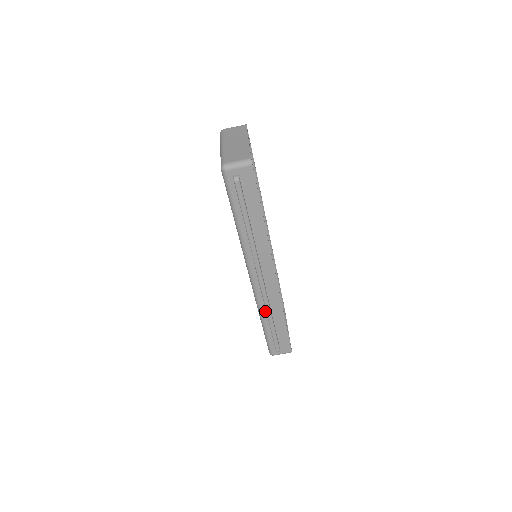
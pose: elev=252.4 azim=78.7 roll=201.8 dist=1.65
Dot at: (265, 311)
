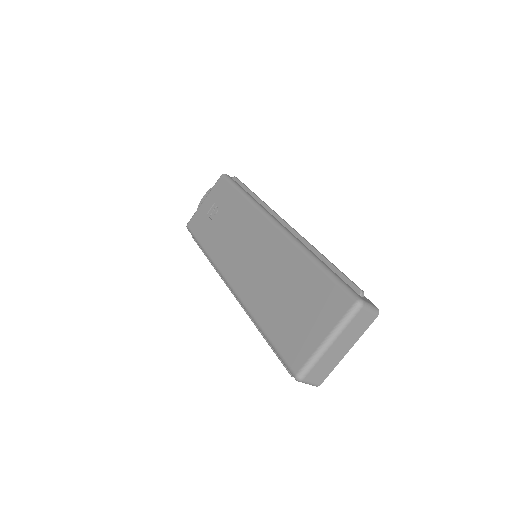
Dot at: occluded
